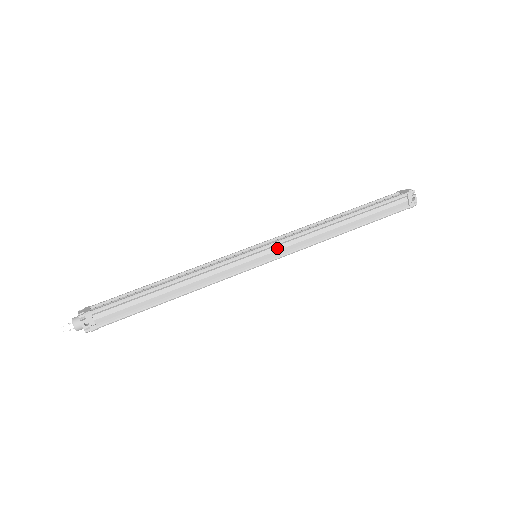
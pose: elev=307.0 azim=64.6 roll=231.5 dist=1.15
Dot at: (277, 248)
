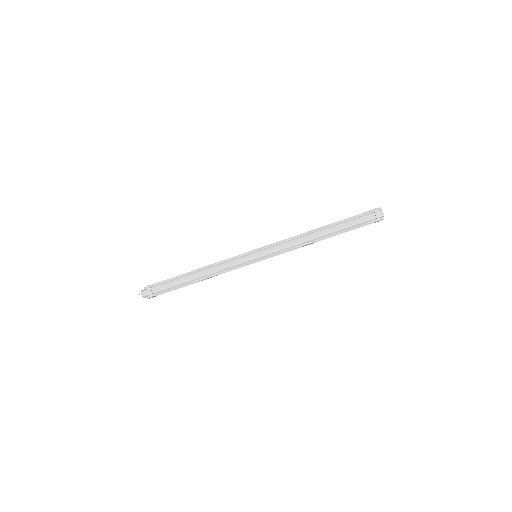
Dot at: (271, 256)
